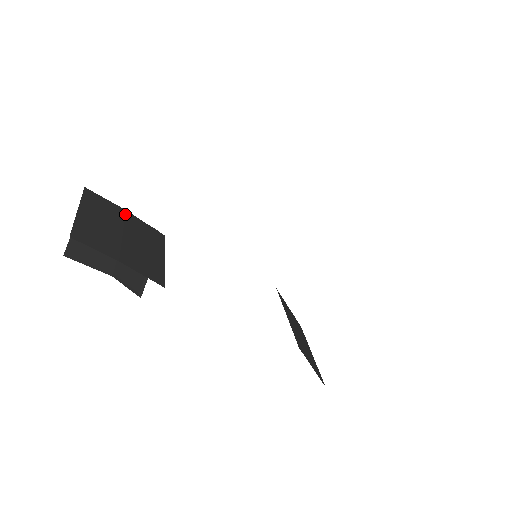
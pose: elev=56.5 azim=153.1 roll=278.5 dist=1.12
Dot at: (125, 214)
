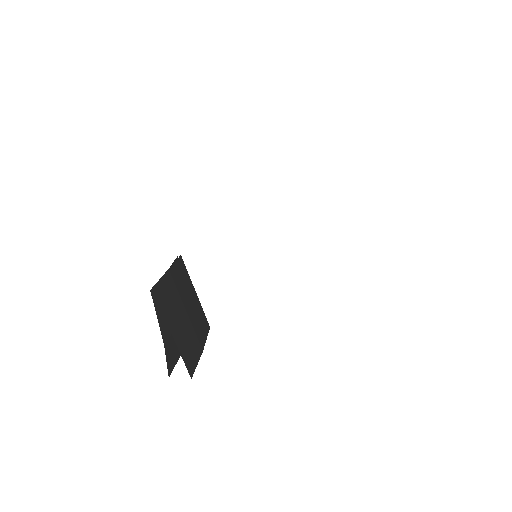
Dot at: (173, 279)
